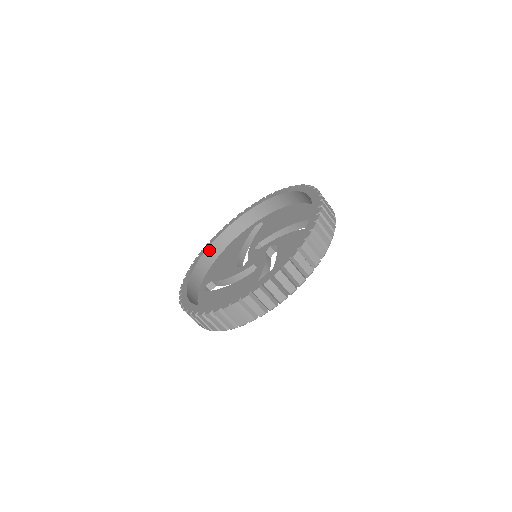
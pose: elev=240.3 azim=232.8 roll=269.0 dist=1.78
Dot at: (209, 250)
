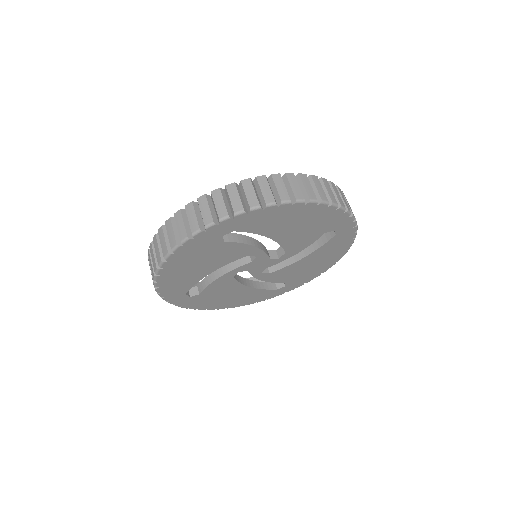
Dot at: occluded
